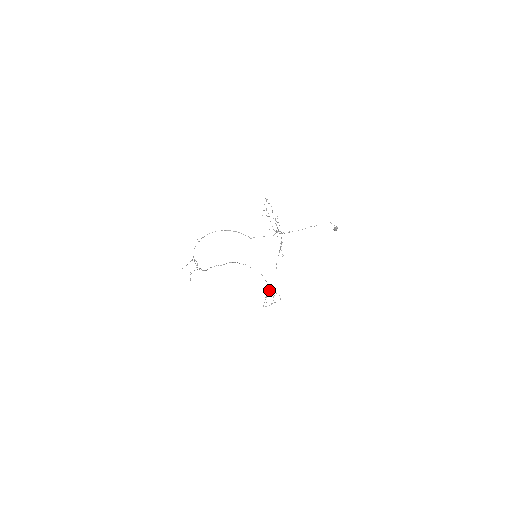
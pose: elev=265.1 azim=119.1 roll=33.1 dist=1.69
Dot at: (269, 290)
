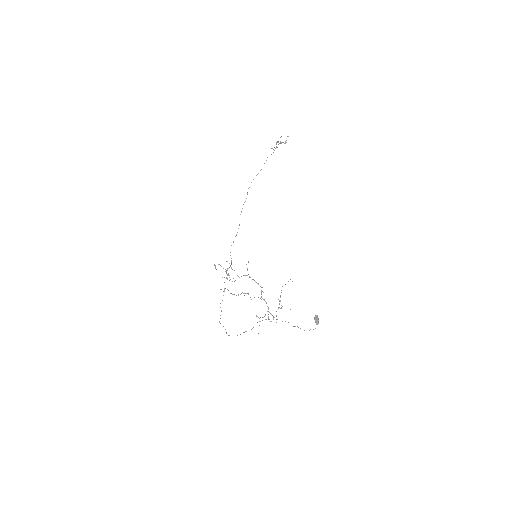
Dot at: occluded
